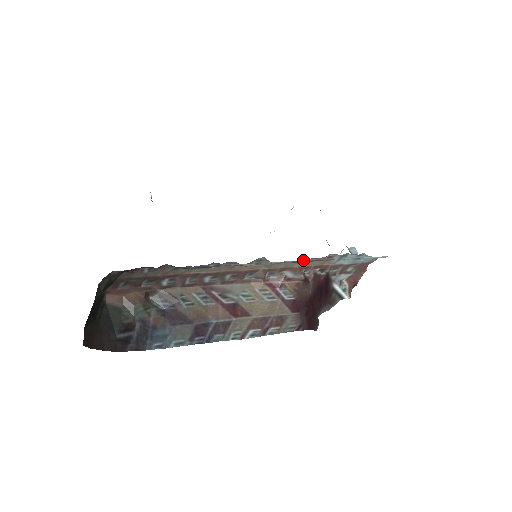
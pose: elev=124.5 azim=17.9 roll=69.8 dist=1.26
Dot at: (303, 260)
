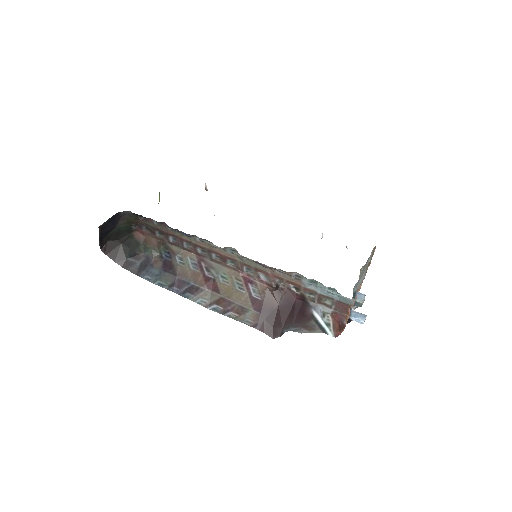
Dot at: occluded
